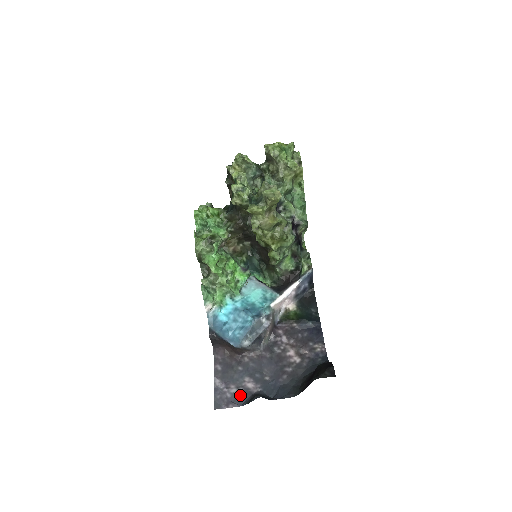
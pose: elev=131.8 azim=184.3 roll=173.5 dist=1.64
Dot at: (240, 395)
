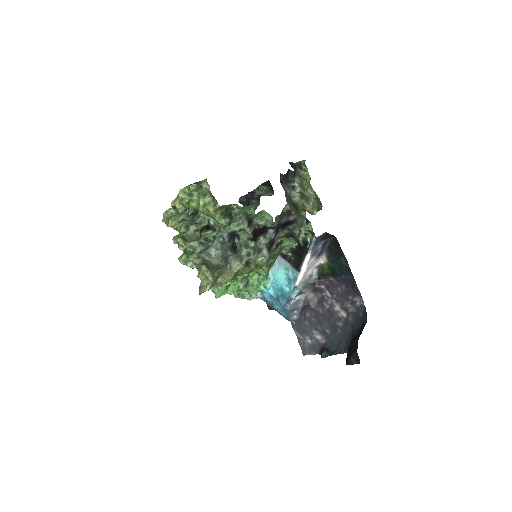
Dot at: (314, 346)
